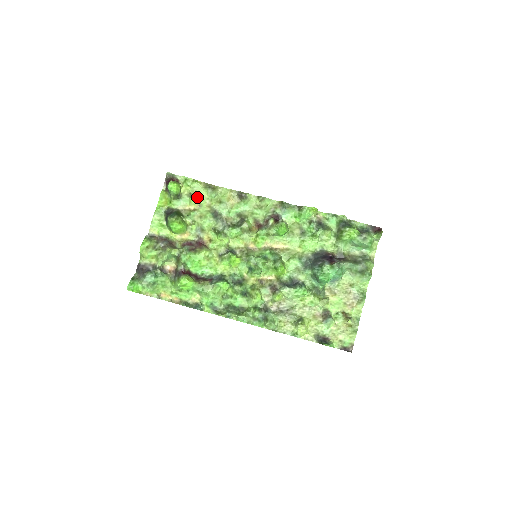
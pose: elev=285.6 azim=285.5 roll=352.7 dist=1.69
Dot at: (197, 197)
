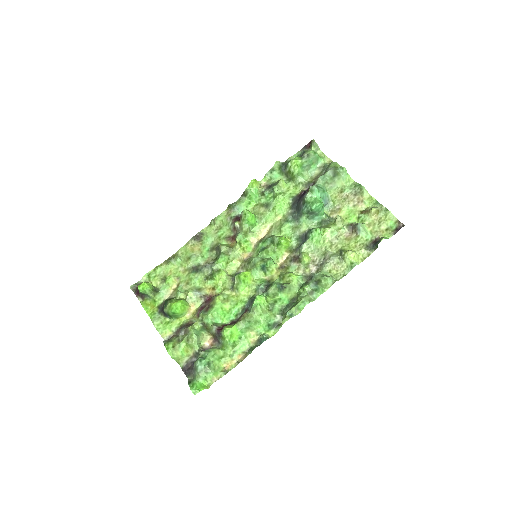
Dot at: (169, 275)
